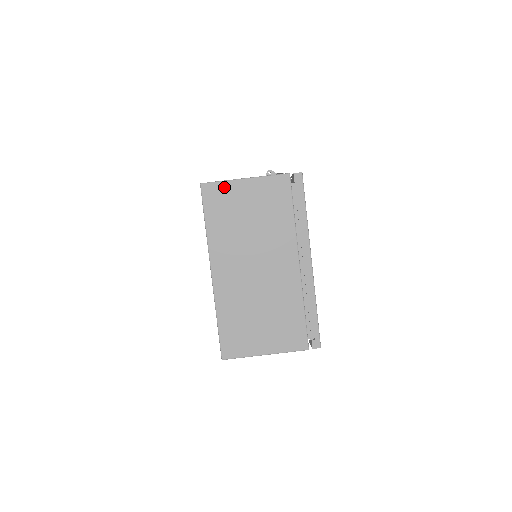
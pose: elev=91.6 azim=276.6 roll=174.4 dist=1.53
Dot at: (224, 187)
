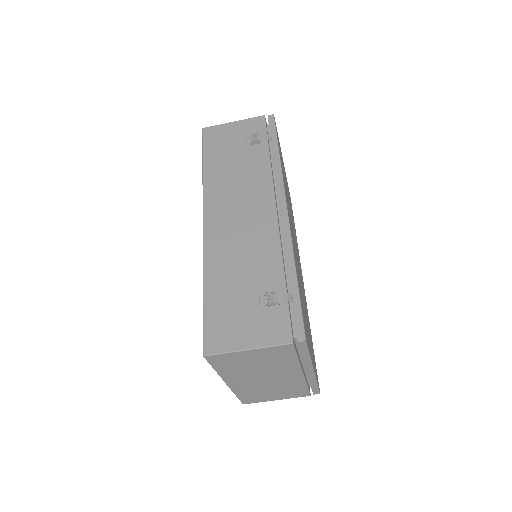
Dot at: (227, 355)
